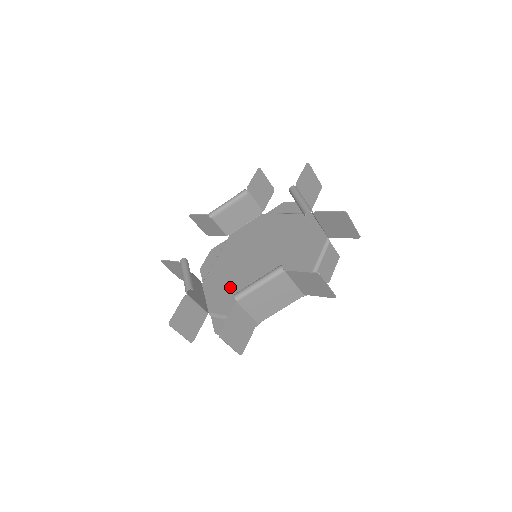
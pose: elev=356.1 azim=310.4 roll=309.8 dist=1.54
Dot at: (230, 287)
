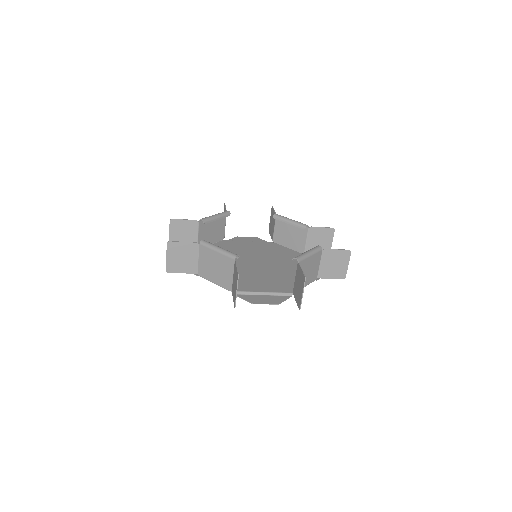
Dot at: (239, 276)
